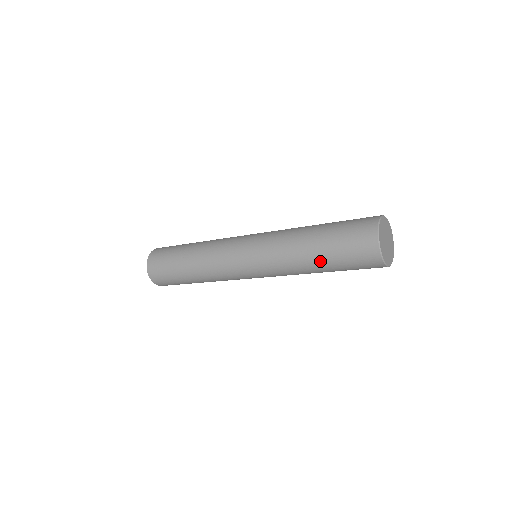
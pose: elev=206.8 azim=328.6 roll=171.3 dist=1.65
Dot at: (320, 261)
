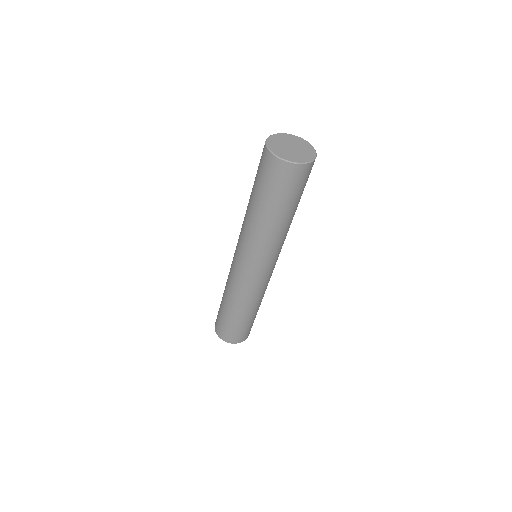
Dot at: (263, 209)
